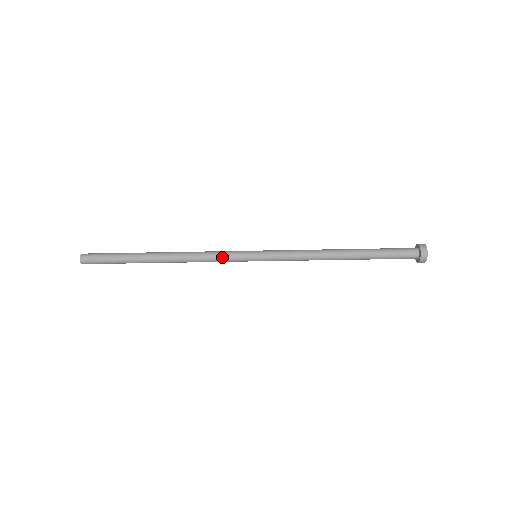
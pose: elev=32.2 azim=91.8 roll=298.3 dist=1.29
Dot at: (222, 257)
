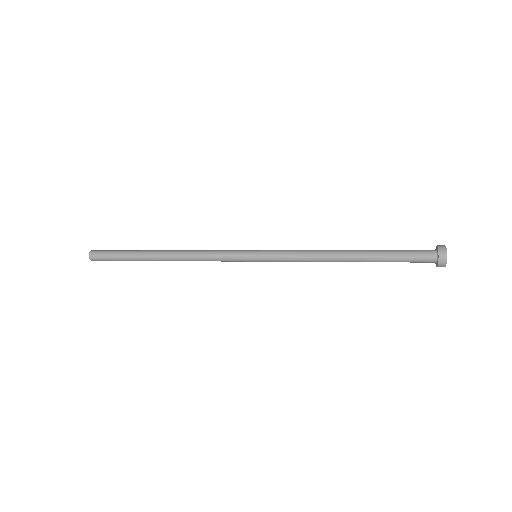
Dot at: (221, 260)
